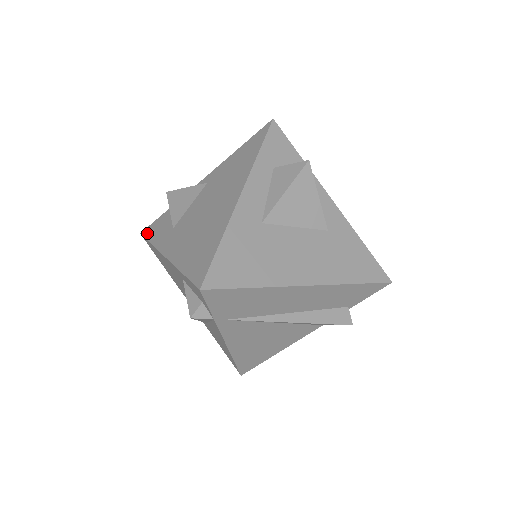
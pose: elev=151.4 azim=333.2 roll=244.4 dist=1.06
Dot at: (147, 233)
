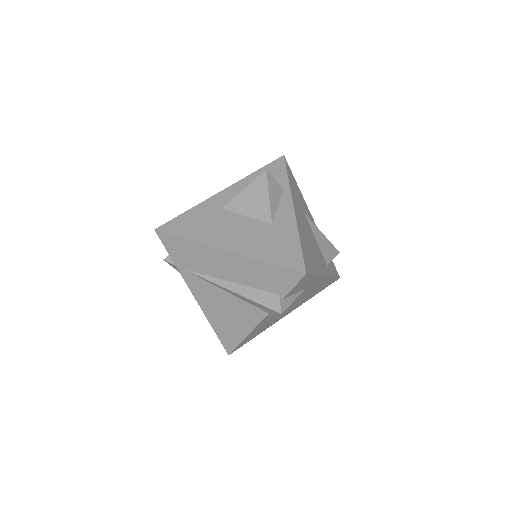
Dot at: occluded
